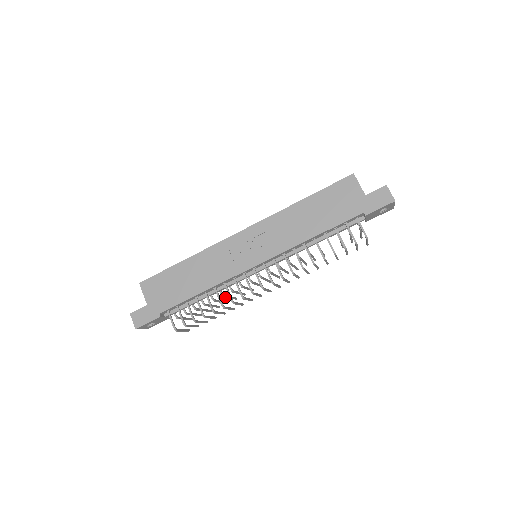
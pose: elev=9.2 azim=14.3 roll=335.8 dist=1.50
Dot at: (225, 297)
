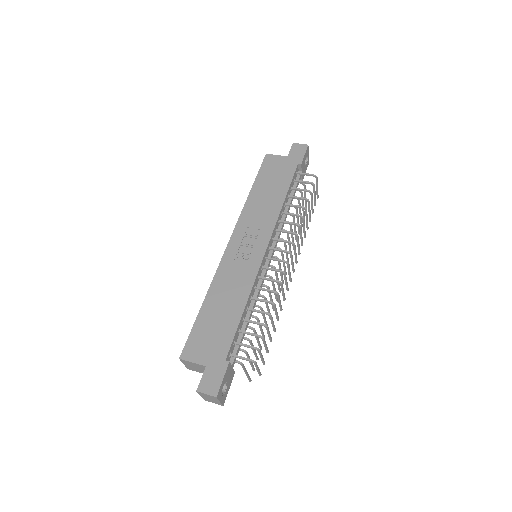
Dot at: occluded
